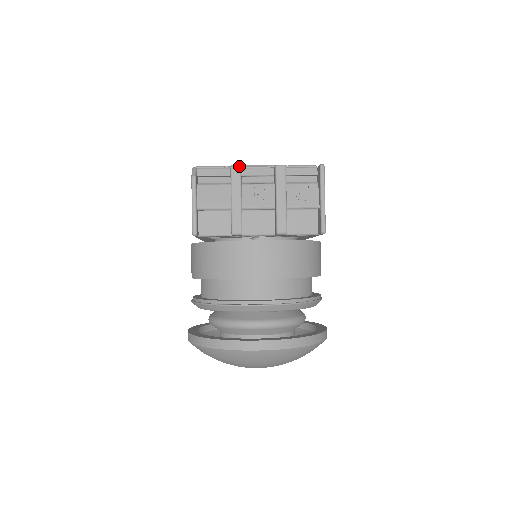
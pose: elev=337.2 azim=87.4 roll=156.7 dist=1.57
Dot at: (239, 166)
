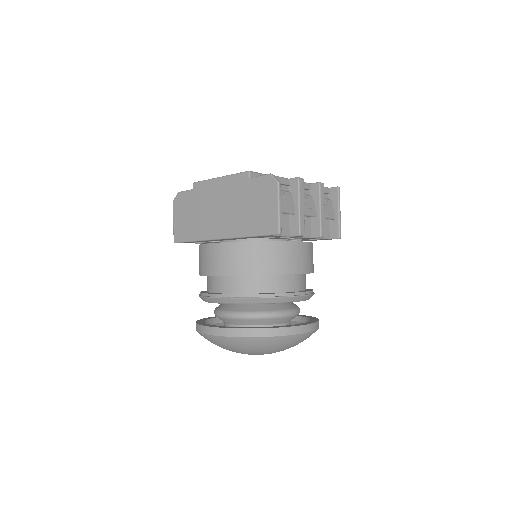
Dot at: (303, 179)
